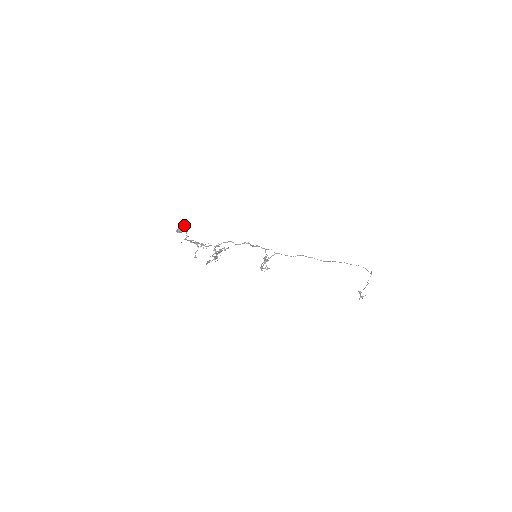
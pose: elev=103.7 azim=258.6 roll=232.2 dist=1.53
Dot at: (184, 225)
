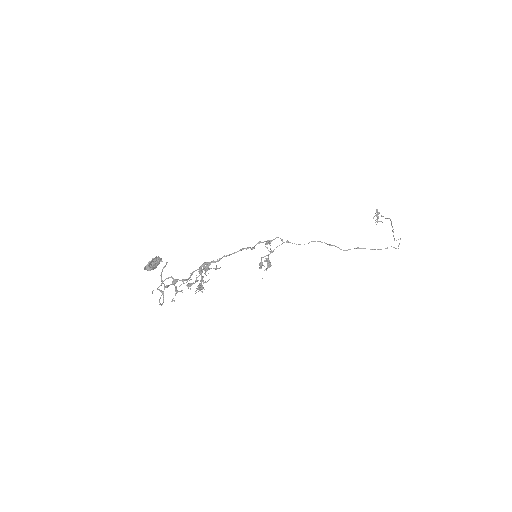
Dot at: (156, 260)
